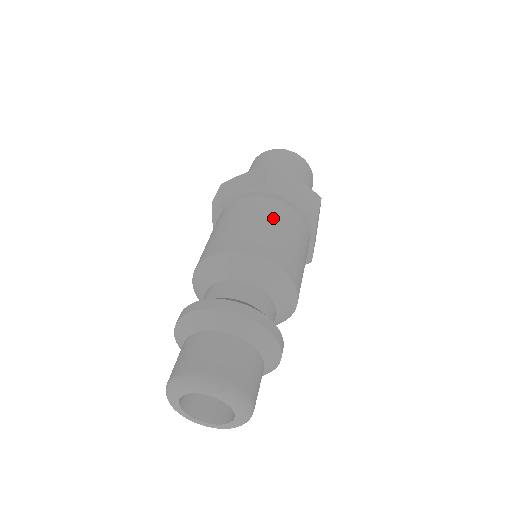
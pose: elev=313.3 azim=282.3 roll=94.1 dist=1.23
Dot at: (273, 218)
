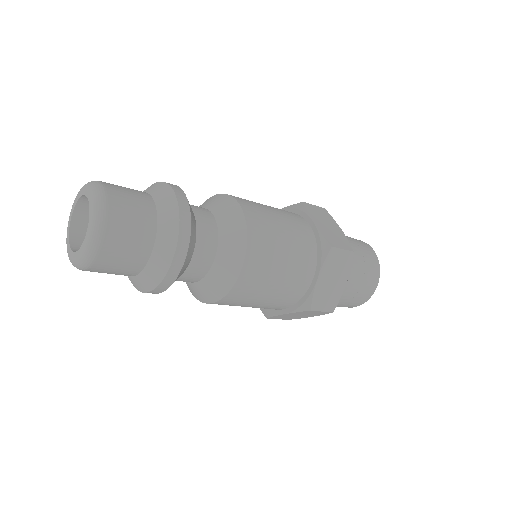
Dot at: (283, 213)
